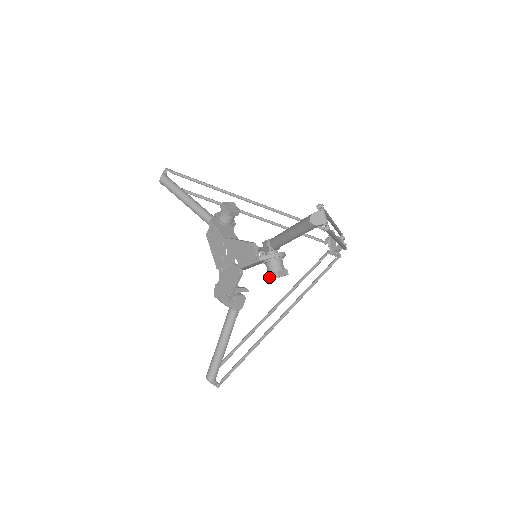
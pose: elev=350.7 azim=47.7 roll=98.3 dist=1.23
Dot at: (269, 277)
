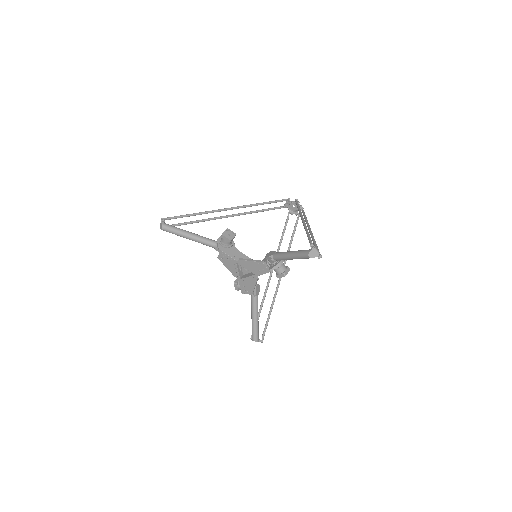
Dot at: (279, 277)
